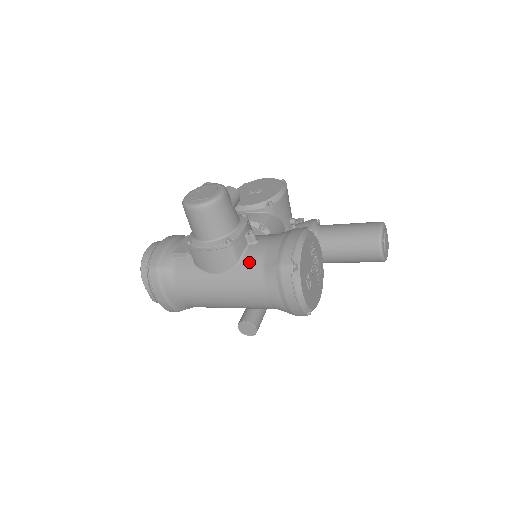
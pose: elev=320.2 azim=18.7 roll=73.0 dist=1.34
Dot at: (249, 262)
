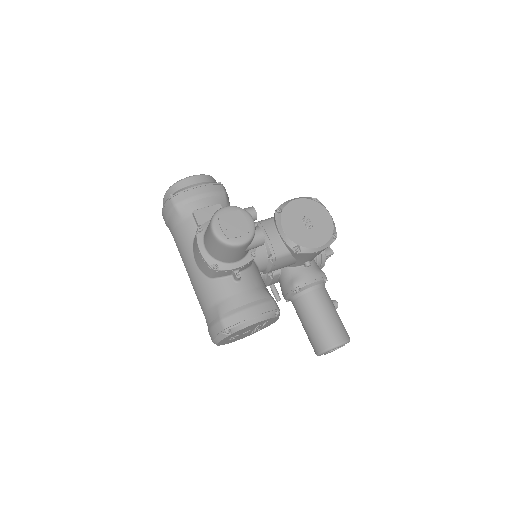
Dot at: (216, 288)
